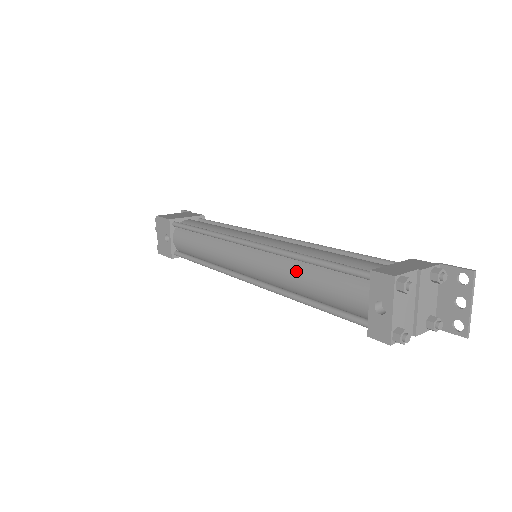
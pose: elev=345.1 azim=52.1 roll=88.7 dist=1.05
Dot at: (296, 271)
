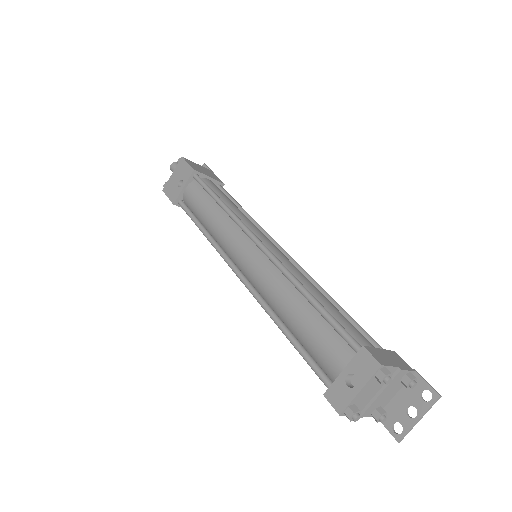
Dot at: (291, 298)
